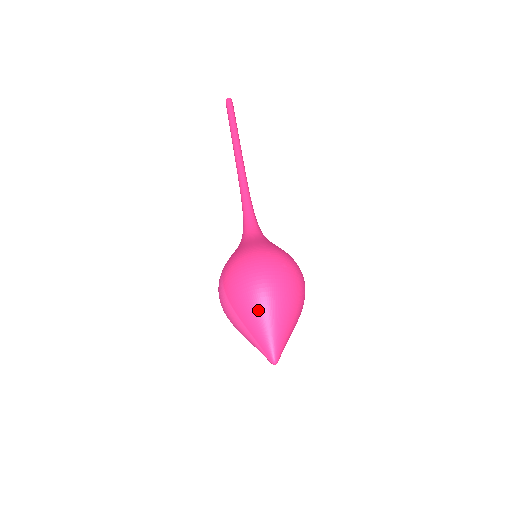
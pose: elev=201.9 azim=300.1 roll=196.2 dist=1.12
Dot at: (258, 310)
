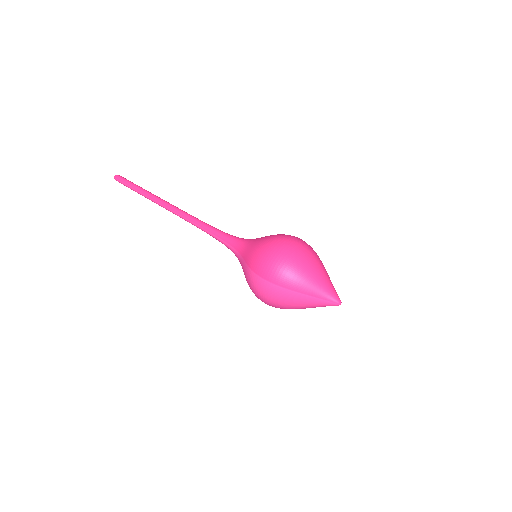
Dot at: (306, 275)
